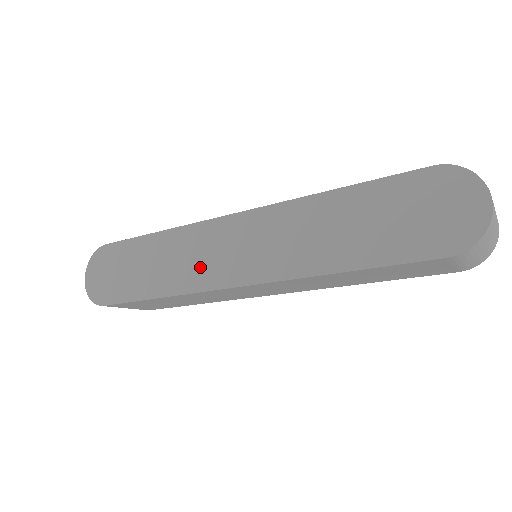
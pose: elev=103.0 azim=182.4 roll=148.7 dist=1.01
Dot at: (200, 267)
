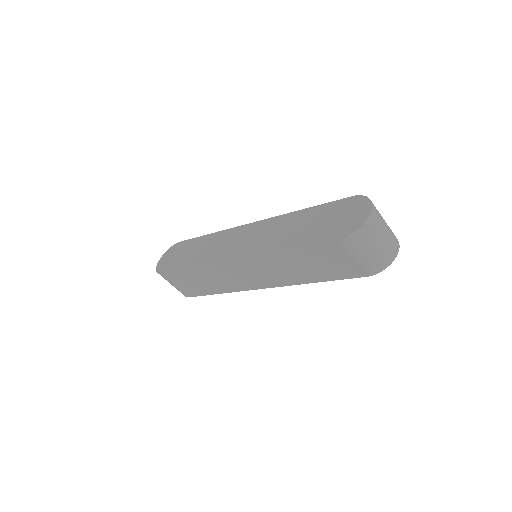
Dot at: (219, 250)
